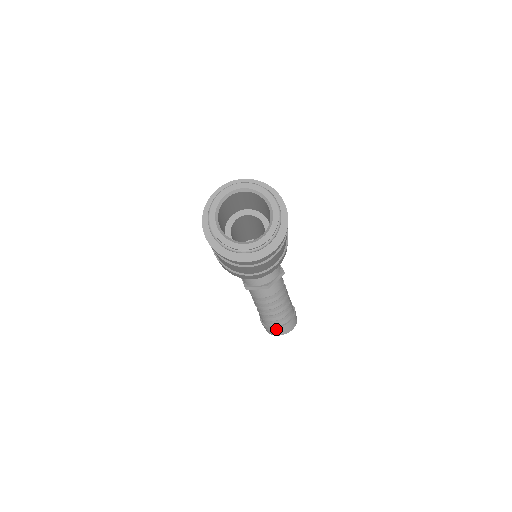
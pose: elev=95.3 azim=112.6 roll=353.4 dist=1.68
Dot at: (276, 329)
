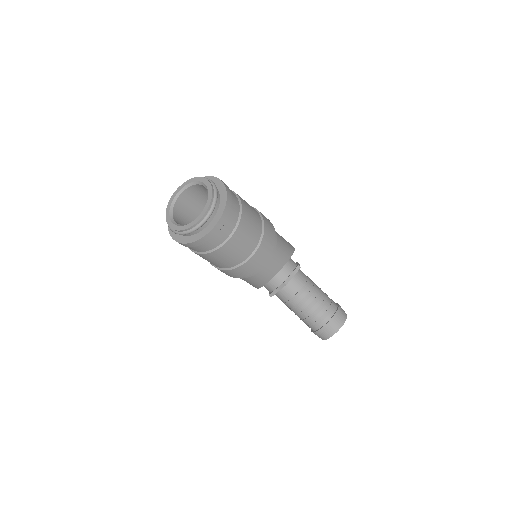
Dot at: (323, 330)
